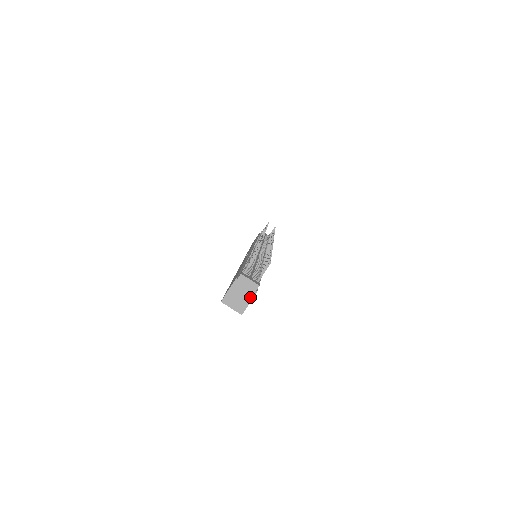
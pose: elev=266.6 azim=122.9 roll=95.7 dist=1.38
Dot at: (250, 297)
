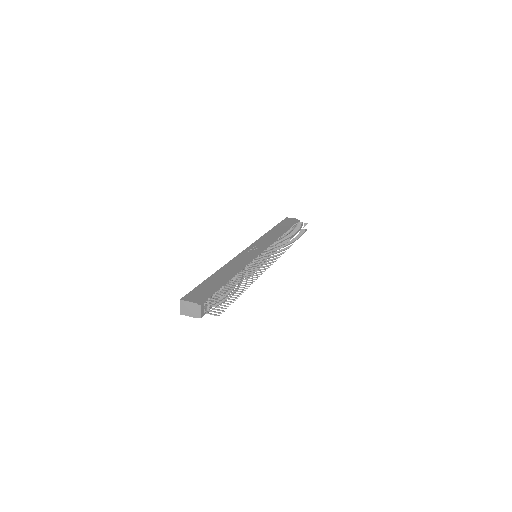
Dot at: (192, 315)
